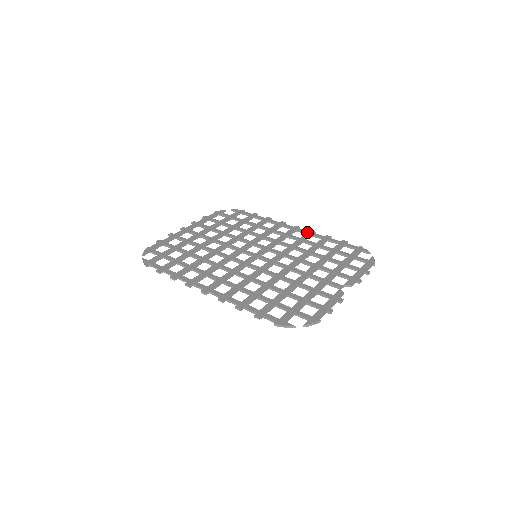
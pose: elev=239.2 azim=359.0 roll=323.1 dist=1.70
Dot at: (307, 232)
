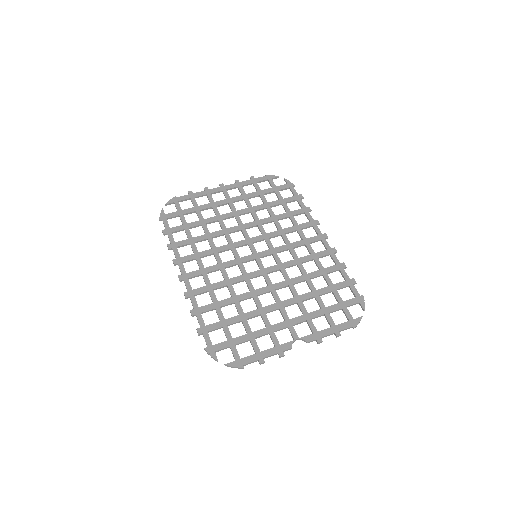
Dot at: (328, 248)
